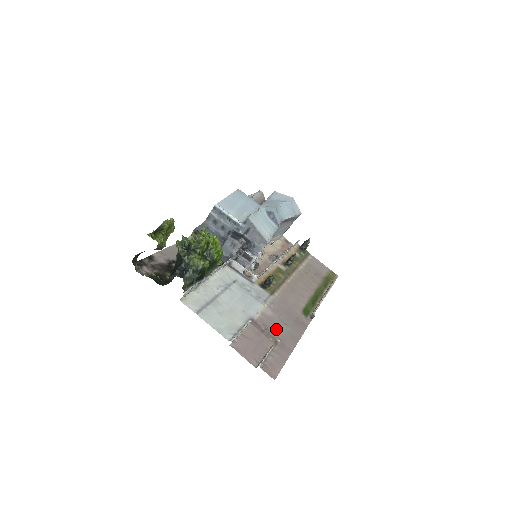
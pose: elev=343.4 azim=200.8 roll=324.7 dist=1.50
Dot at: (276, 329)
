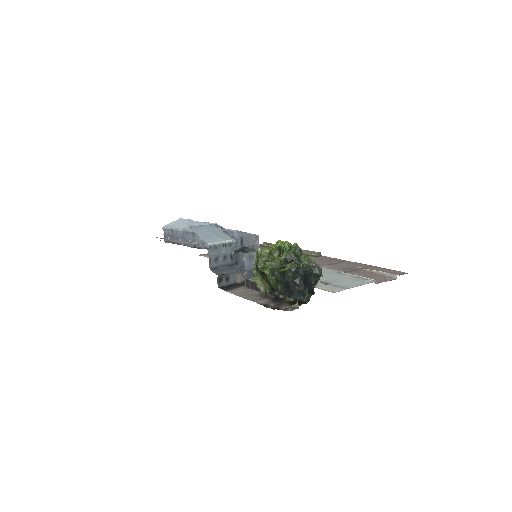
Dot at: (345, 267)
